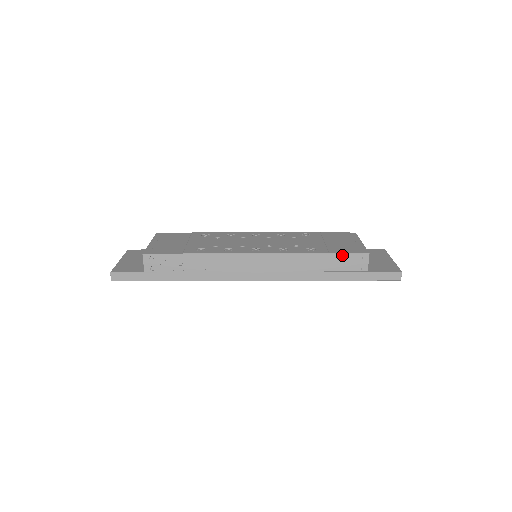
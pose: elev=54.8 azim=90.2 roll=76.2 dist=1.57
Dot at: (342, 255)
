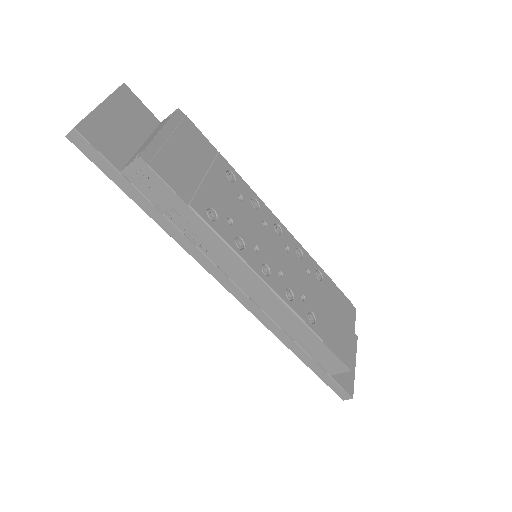
Dot at: (330, 352)
